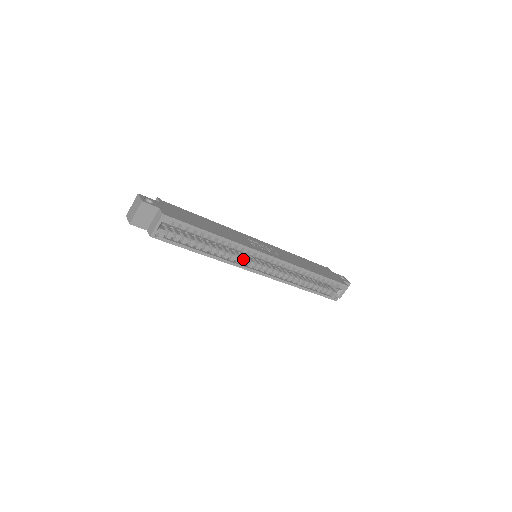
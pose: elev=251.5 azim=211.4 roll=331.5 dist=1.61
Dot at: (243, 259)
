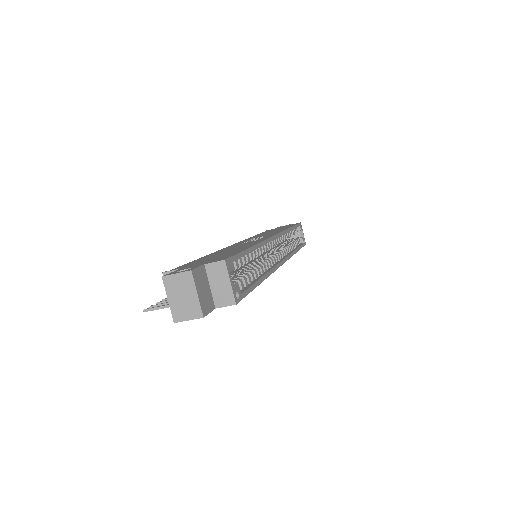
Dot at: occluded
